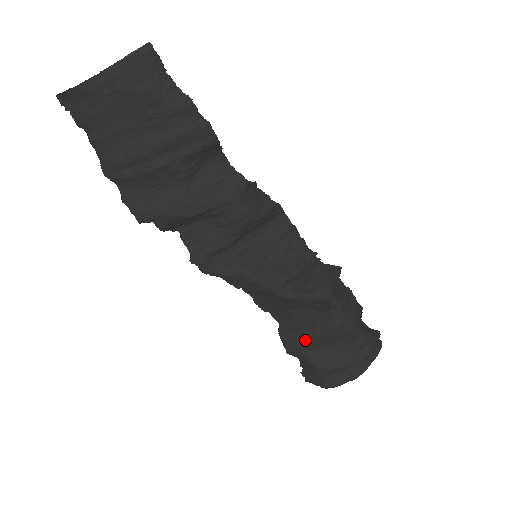
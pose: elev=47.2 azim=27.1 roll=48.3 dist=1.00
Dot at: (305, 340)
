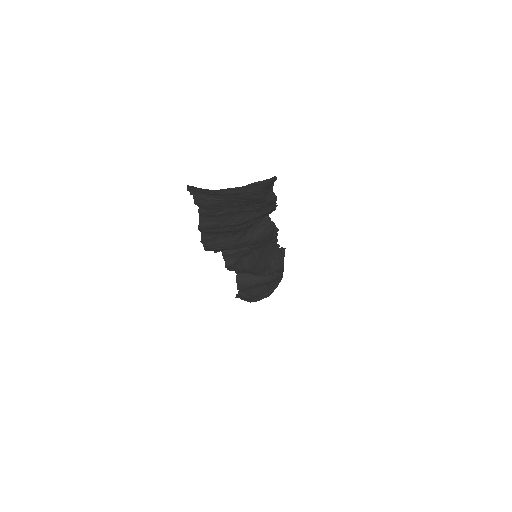
Dot at: (253, 285)
